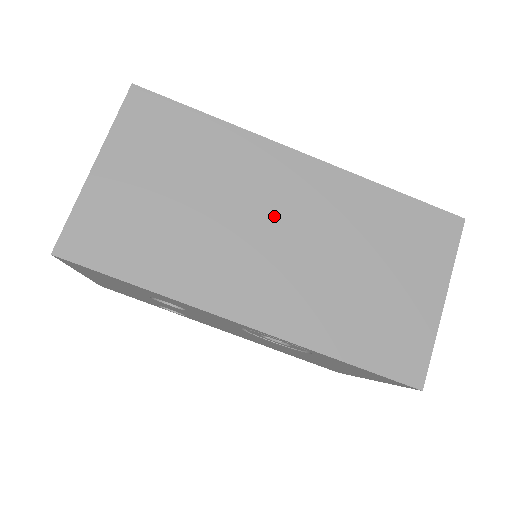
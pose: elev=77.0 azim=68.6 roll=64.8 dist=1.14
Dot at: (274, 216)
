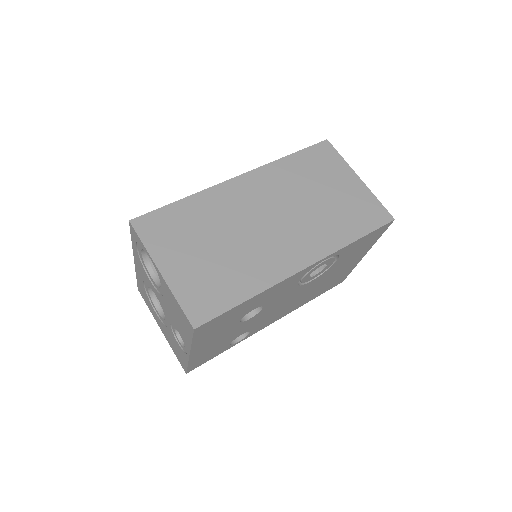
Dot at: (260, 213)
